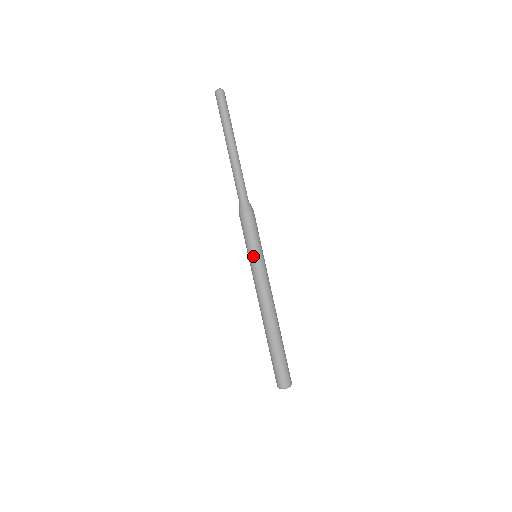
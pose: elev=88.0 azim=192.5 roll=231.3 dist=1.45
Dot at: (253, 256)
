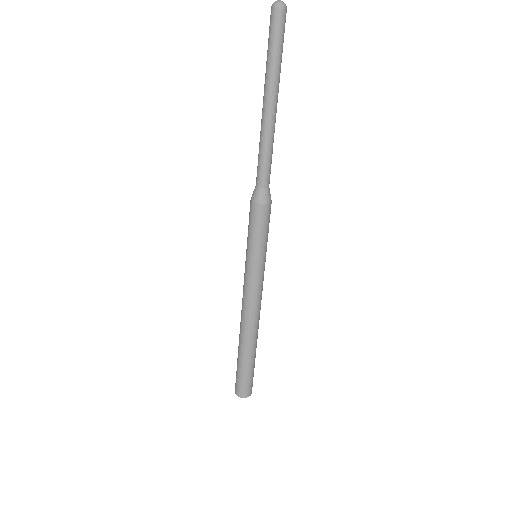
Dot at: (250, 258)
